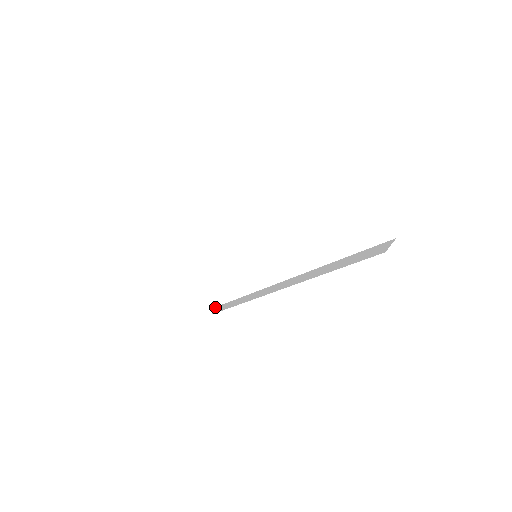
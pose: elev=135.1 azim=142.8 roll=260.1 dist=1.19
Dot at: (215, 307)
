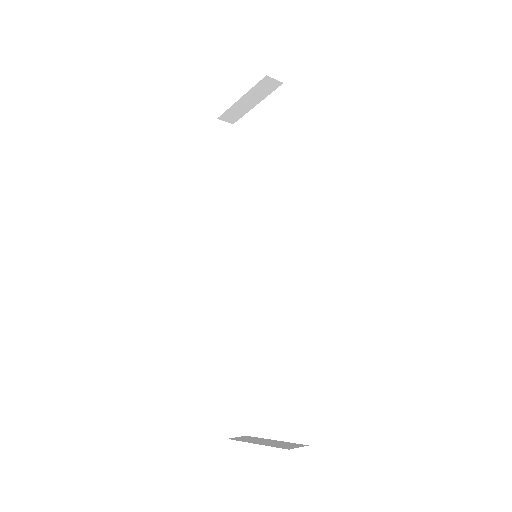
Dot at: occluded
